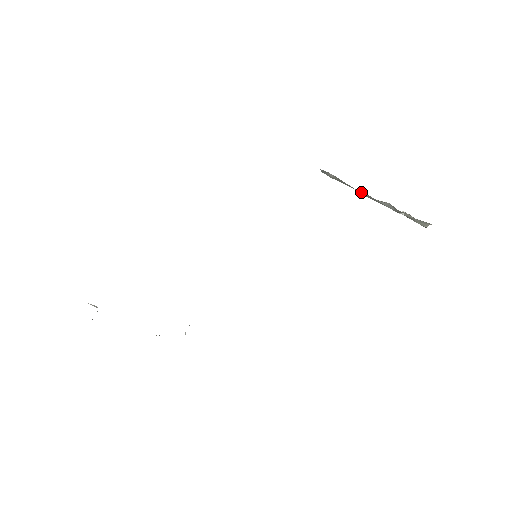
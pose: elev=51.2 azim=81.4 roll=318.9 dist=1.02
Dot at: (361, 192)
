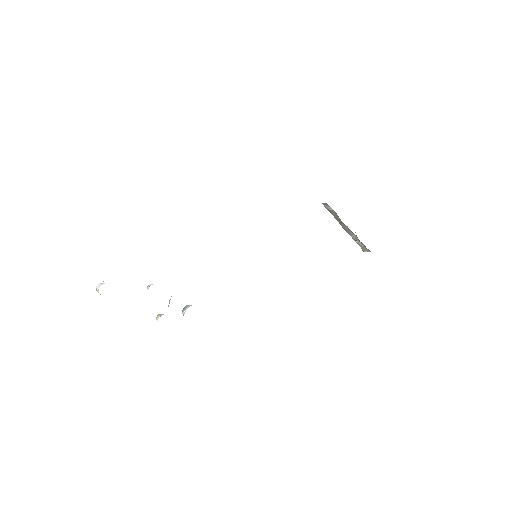
Dot at: (341, 223)
